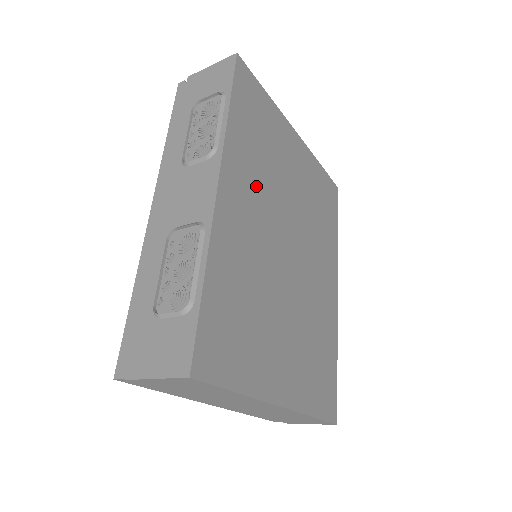
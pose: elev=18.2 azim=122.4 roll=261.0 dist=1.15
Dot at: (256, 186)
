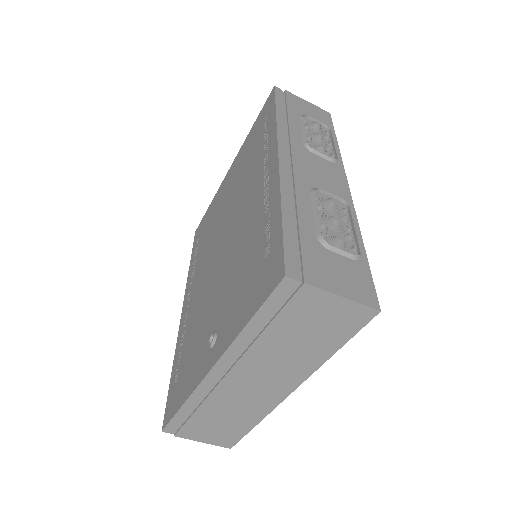
Dot at: occluded
